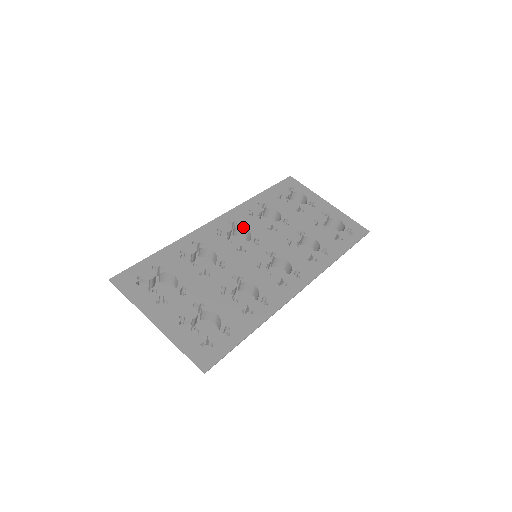
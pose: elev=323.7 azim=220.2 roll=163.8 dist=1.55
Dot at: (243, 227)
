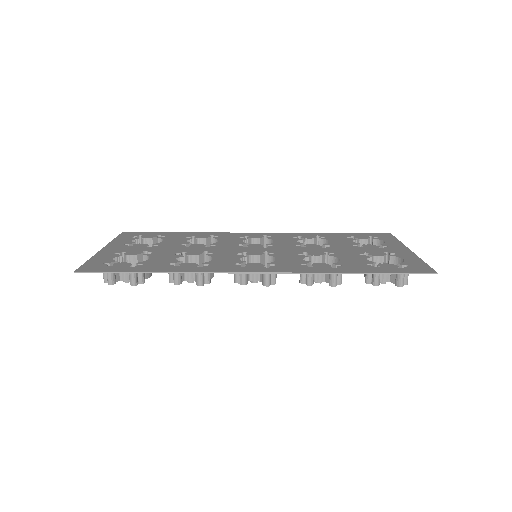
Dot at: (272, 239)
